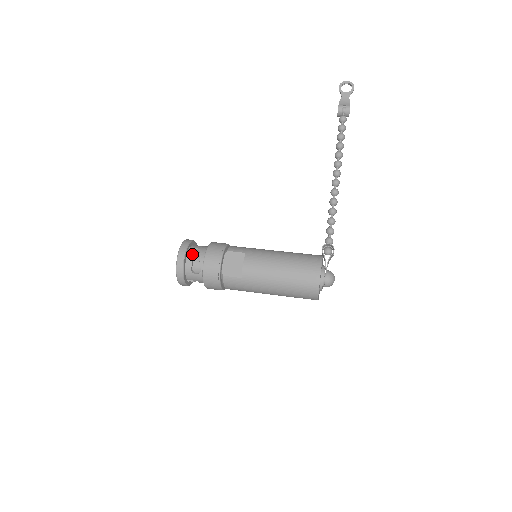
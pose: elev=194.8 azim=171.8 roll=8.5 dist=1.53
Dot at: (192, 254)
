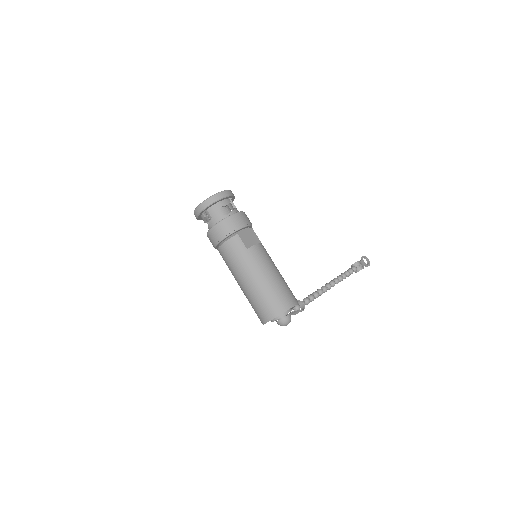
Dot at: occluded
